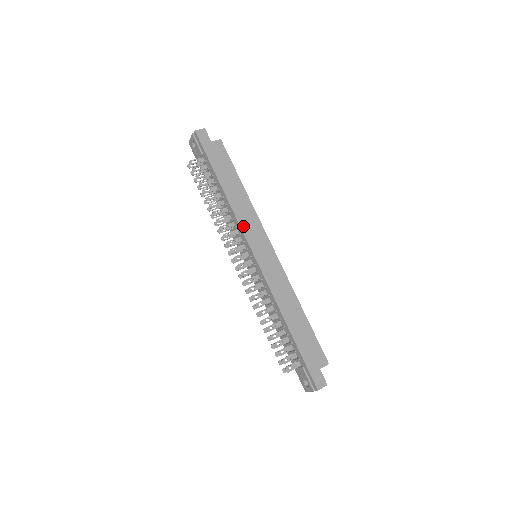
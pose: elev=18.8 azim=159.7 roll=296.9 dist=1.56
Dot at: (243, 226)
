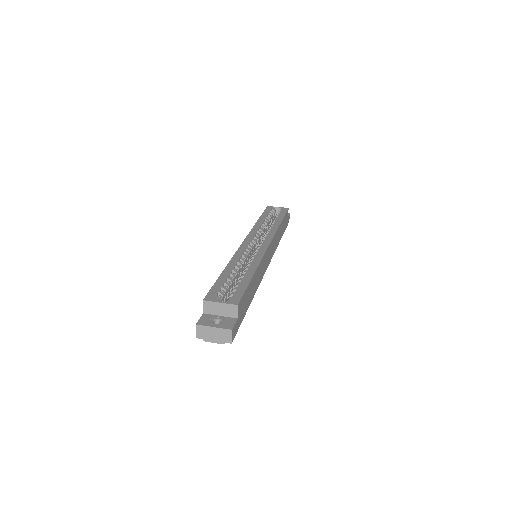
Dot at: (263, 275)
